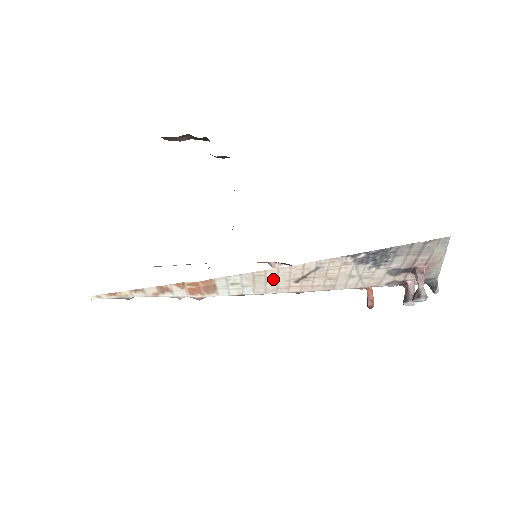
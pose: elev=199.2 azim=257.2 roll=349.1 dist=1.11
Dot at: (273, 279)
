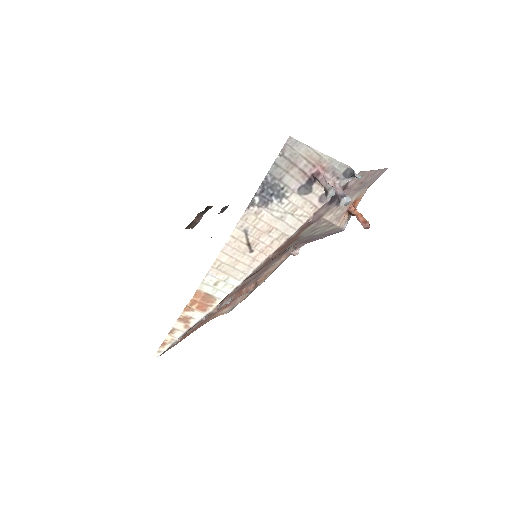
Dot at: (233, 261)
